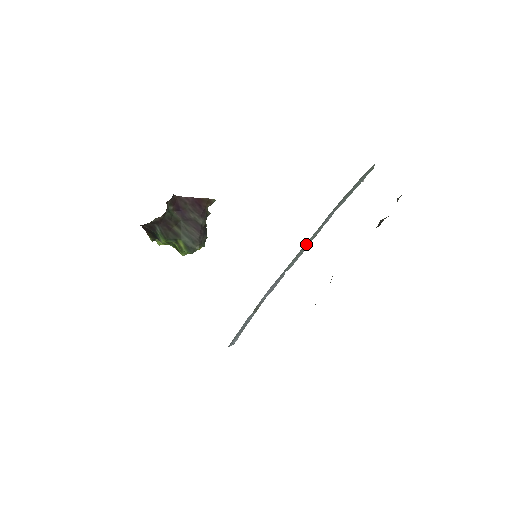
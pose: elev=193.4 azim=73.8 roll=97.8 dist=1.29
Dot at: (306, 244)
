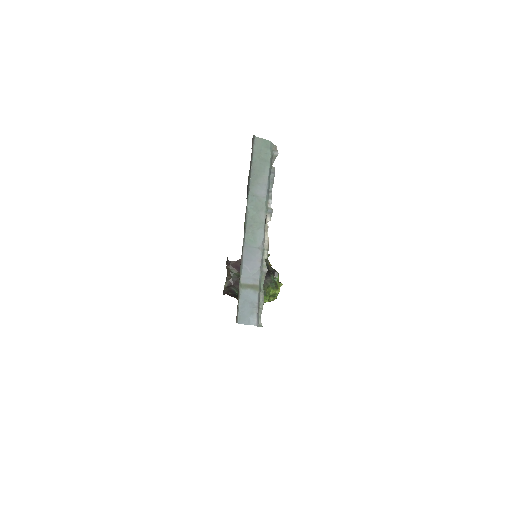
Dot at: (251, 218)
